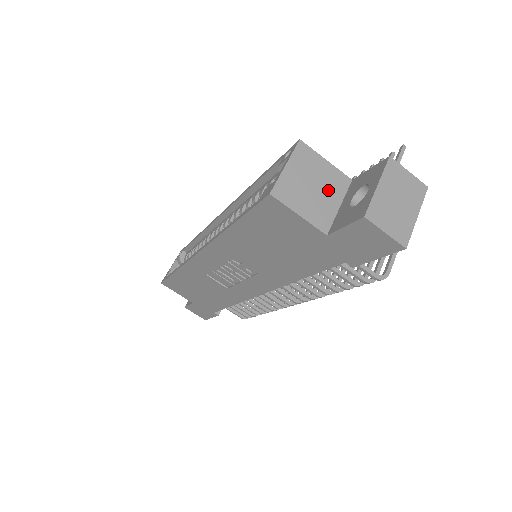
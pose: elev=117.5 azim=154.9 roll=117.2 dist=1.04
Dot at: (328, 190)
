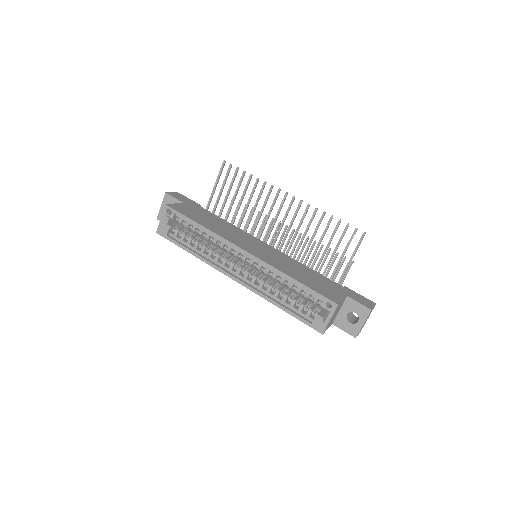
Dot at: occluded
